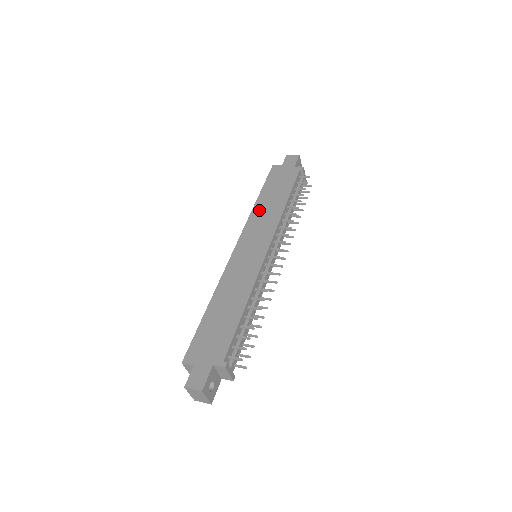
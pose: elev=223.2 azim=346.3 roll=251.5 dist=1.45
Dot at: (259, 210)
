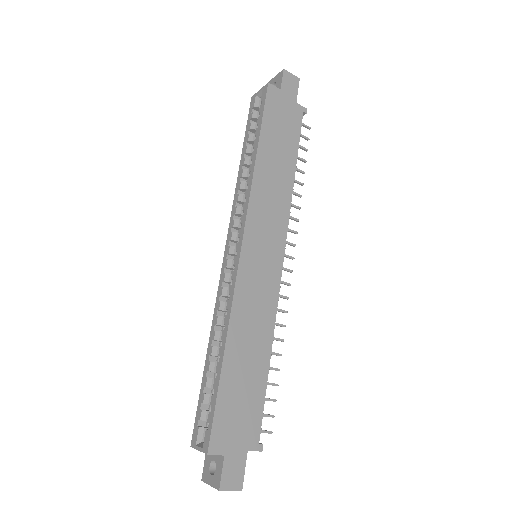
Dot at: (263, 178)
